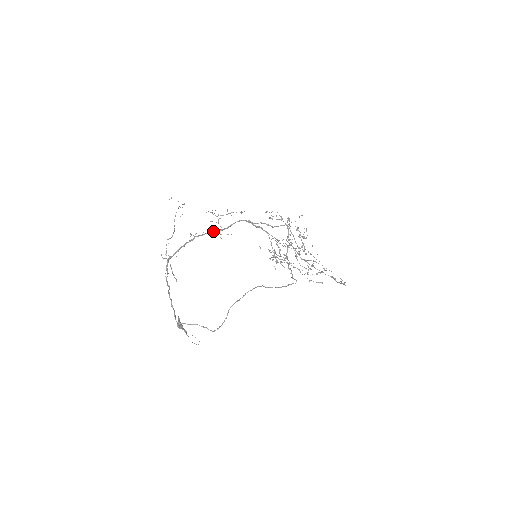
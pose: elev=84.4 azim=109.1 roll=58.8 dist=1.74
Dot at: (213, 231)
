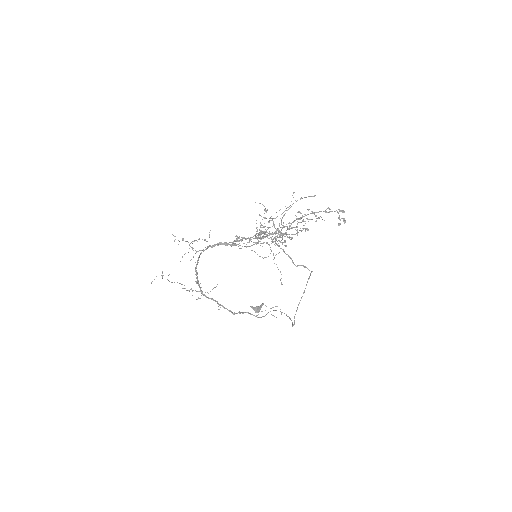
Dot at: (199, 255)
